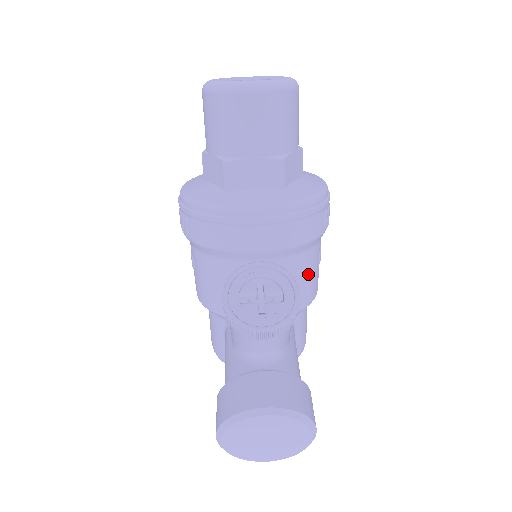
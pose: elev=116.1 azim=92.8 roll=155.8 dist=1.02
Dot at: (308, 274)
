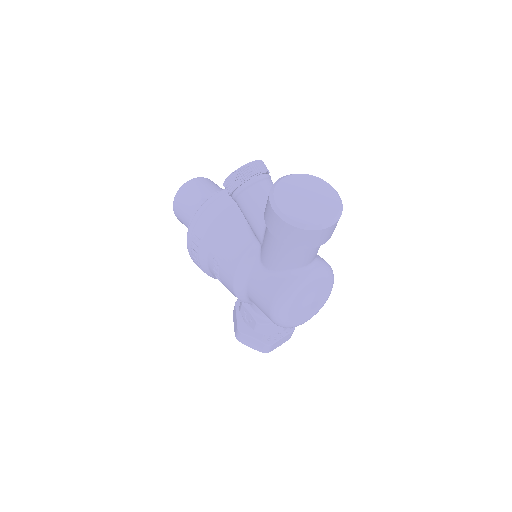
Dot at: occluded
